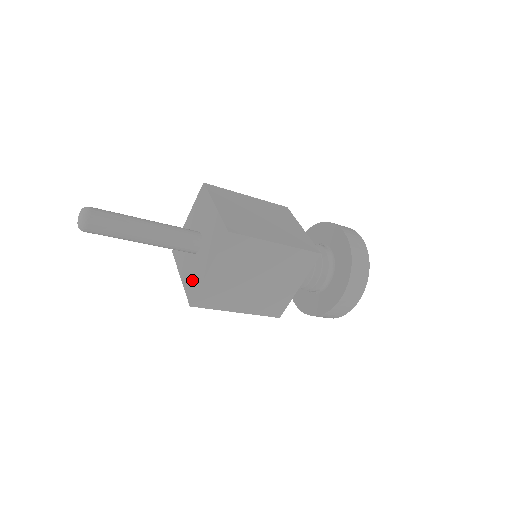
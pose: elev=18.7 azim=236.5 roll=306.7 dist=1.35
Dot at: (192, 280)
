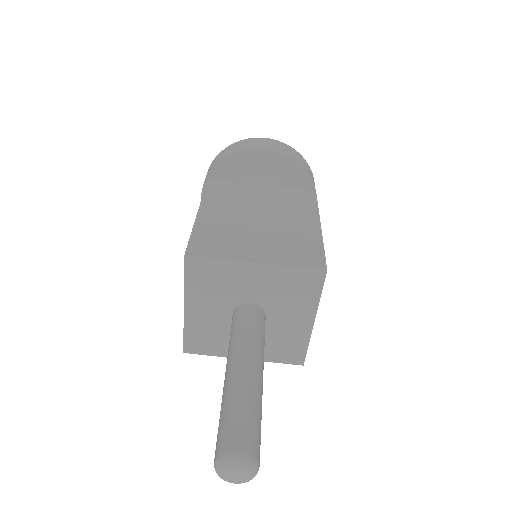
Dot at: (282, 347)
